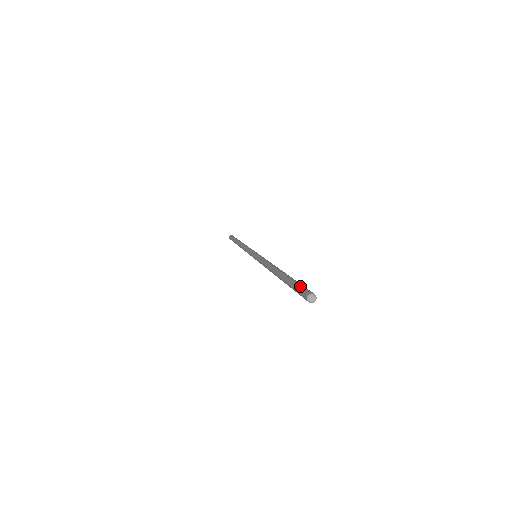
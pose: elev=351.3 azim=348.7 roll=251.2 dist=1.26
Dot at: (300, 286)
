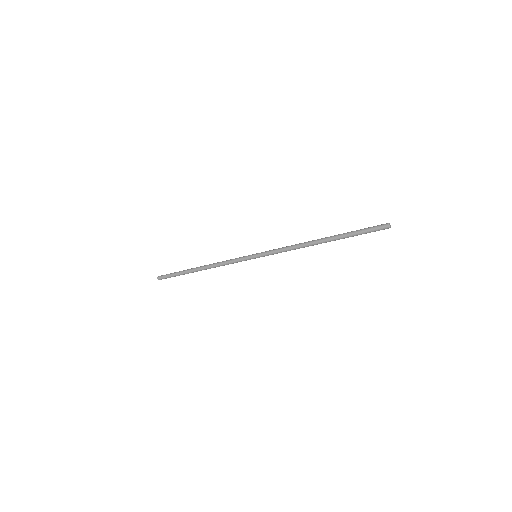
Dot at: (371, 227)
